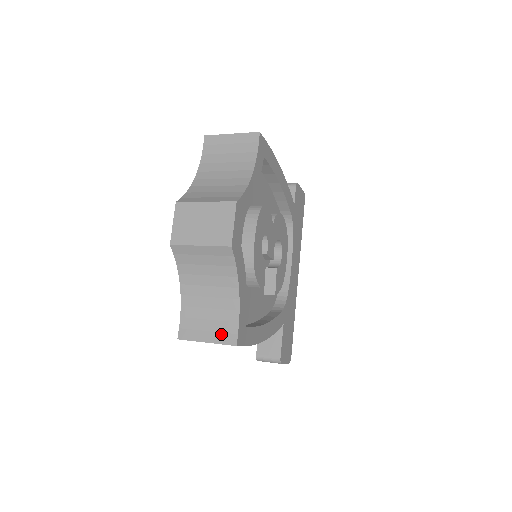
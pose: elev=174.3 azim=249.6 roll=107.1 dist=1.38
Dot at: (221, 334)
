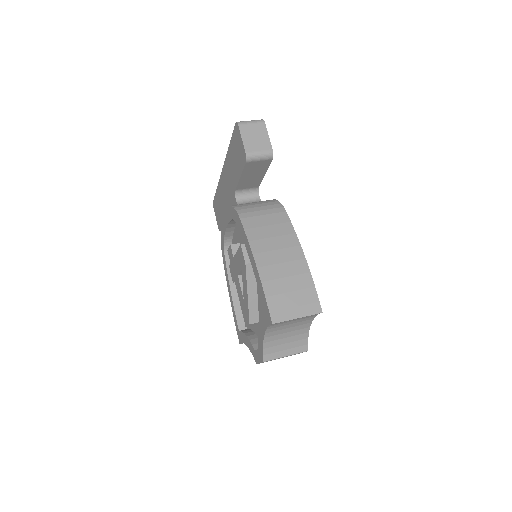
Dot at: occluded
